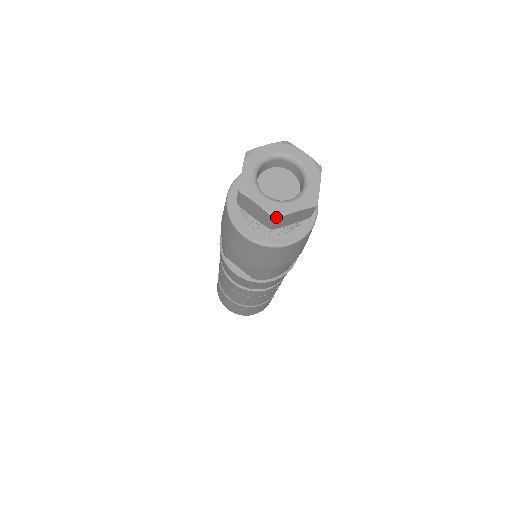
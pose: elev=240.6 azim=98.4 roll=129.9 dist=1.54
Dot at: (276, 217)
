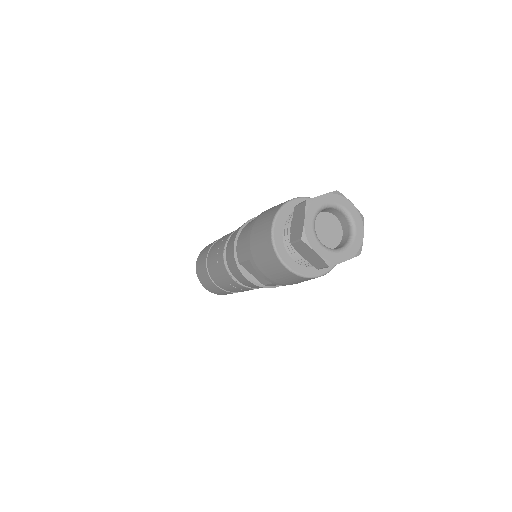
Dot at: (331, 265)
